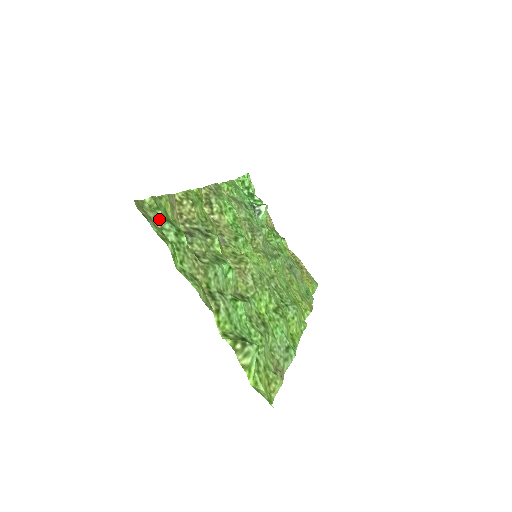
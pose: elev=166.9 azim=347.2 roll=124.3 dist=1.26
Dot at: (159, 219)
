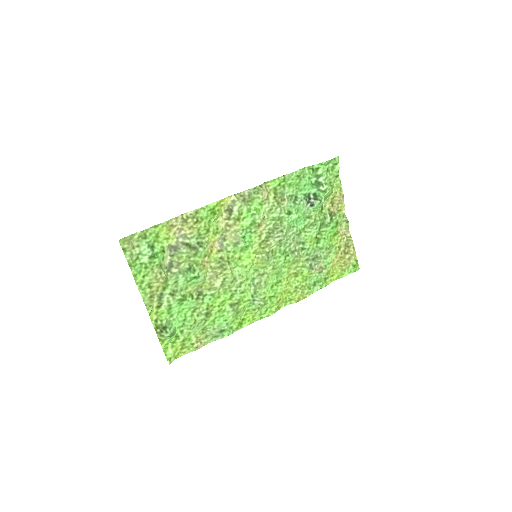
Dot at: (141, 247)
